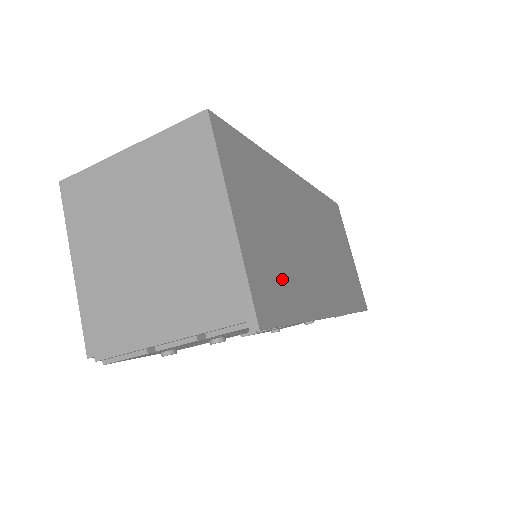
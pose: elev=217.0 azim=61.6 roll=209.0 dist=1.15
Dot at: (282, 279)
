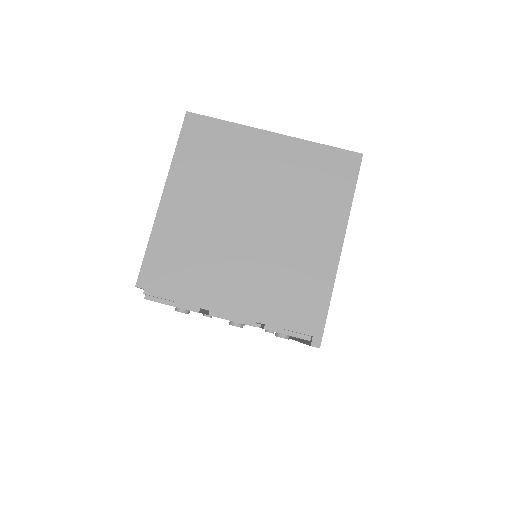
Dot at: occluded
